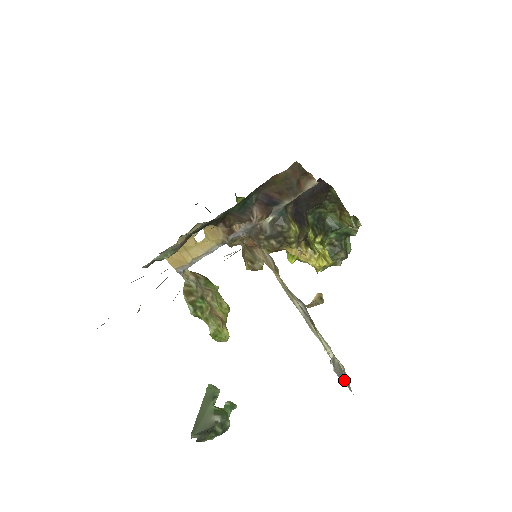
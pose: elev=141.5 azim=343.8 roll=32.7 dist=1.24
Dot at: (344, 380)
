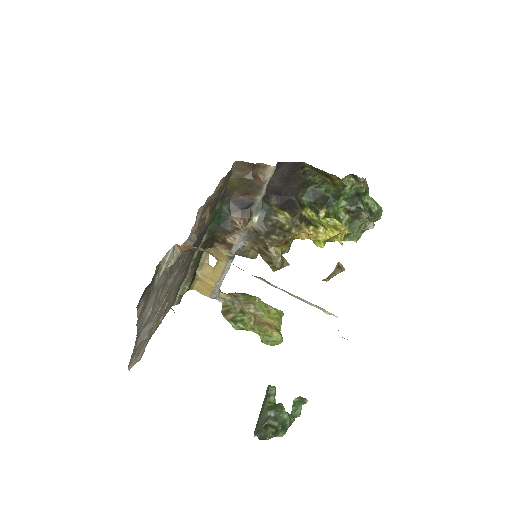
Dot at: occluded
